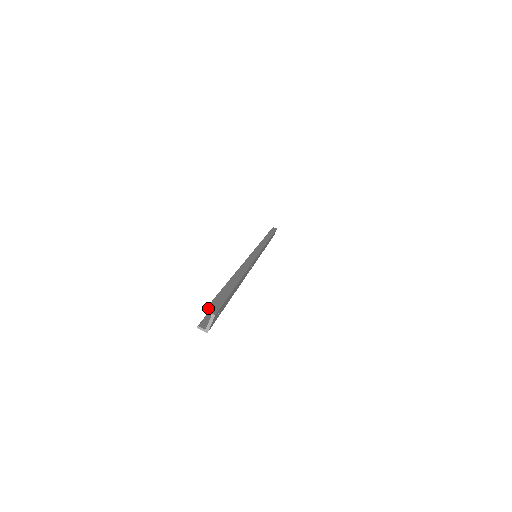
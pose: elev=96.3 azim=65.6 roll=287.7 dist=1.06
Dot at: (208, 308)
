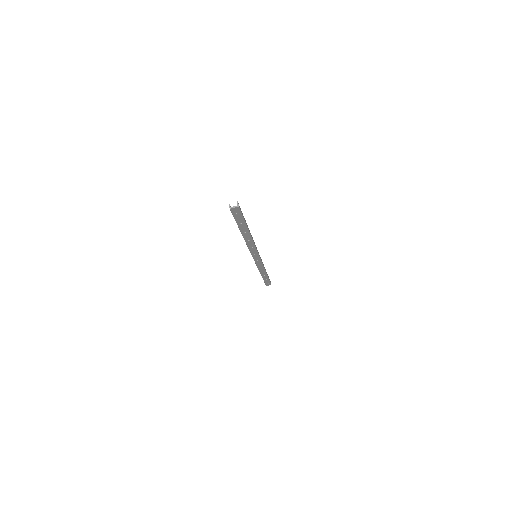
Dot at: occluded
